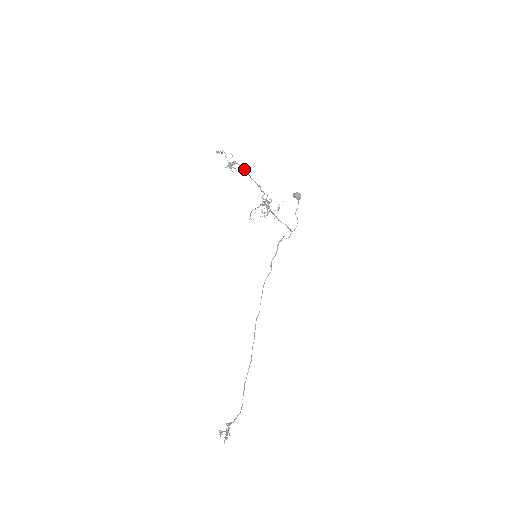
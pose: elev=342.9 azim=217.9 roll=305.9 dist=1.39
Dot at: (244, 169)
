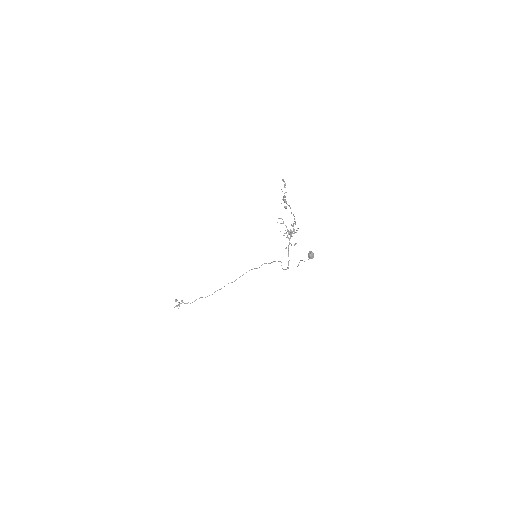
Dot at: occluded
